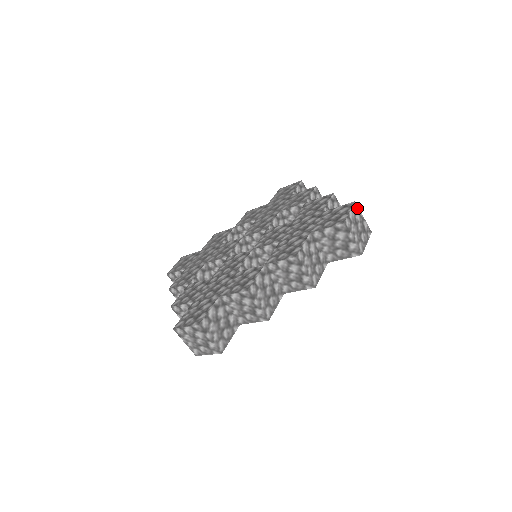
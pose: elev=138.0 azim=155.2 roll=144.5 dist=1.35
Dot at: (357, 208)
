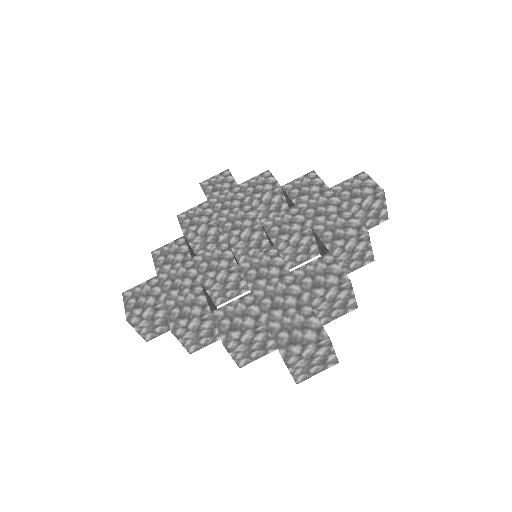
Dot at: (328, 343)
